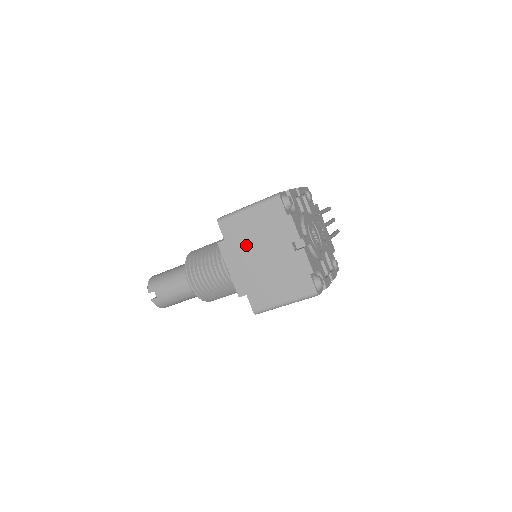
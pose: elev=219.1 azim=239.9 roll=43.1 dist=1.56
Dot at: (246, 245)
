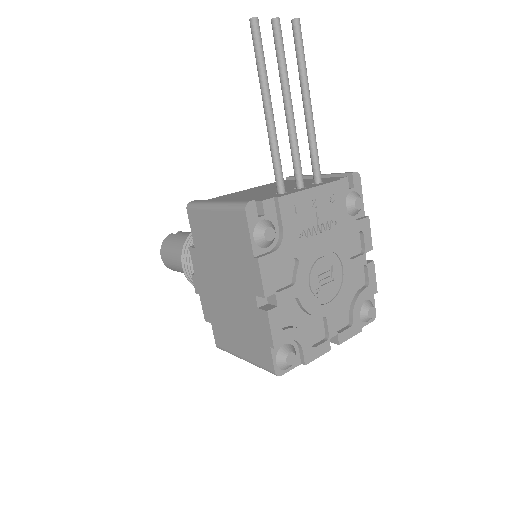
Dot at: occluded
